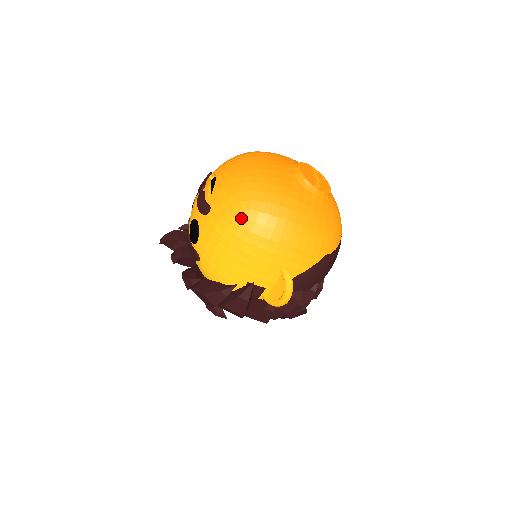
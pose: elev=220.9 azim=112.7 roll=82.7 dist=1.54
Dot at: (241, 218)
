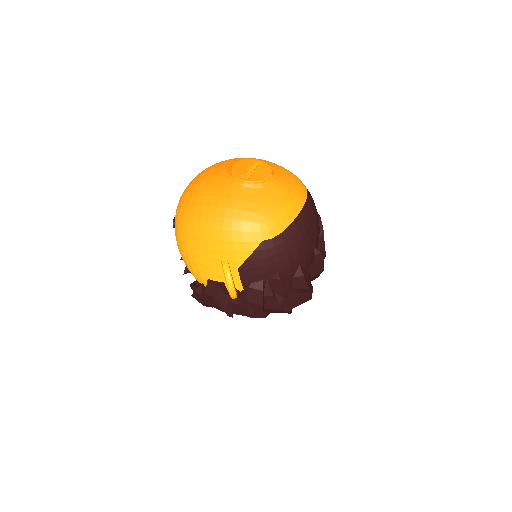
Dot at: (181, 224)
